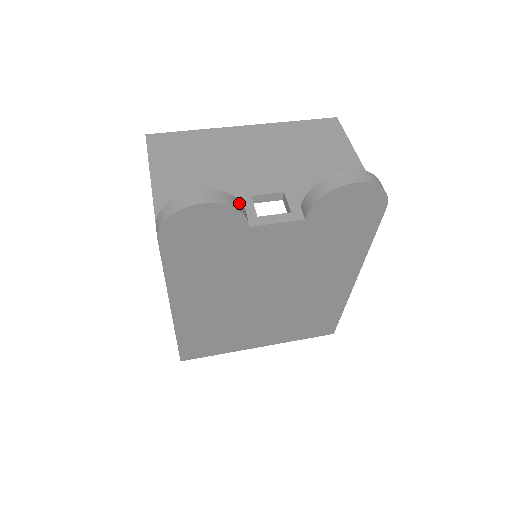
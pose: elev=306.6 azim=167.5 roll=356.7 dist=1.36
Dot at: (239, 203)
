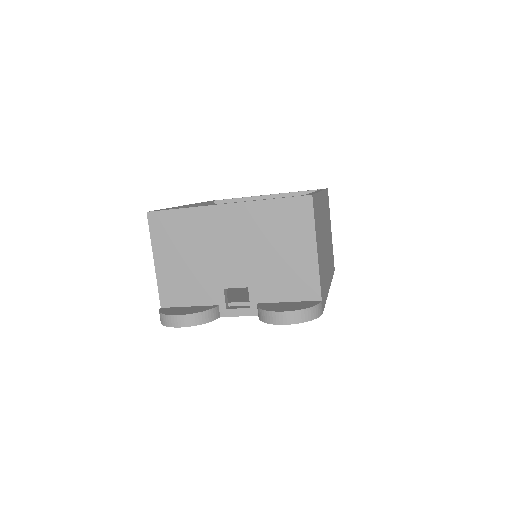
Dot at: (208, 313)
